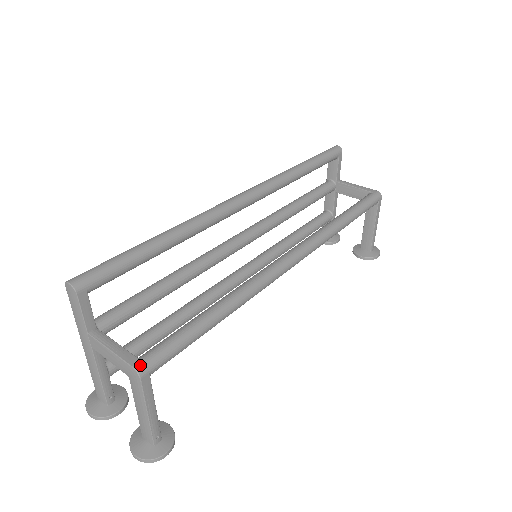
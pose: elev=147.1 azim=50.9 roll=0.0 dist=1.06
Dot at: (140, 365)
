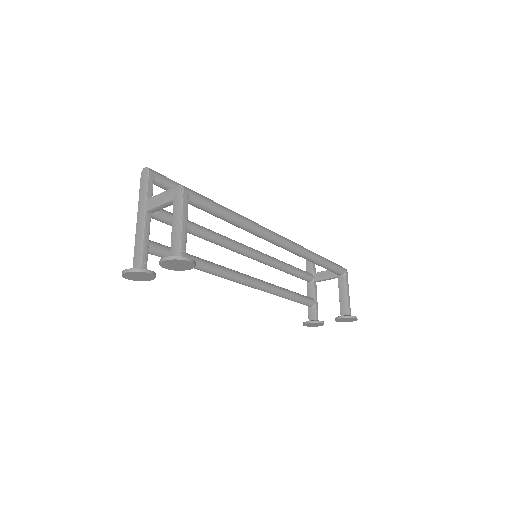
Dot at: (184, 186)
